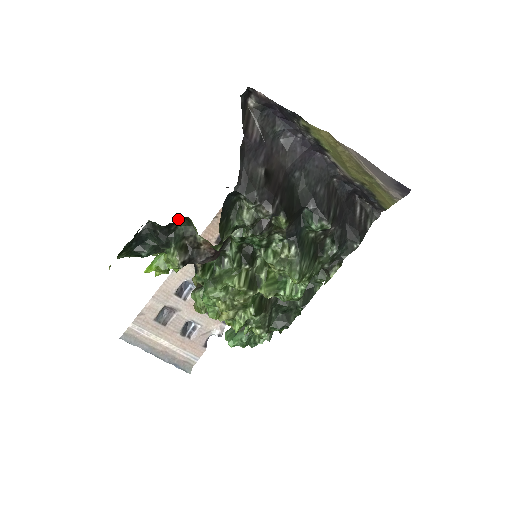
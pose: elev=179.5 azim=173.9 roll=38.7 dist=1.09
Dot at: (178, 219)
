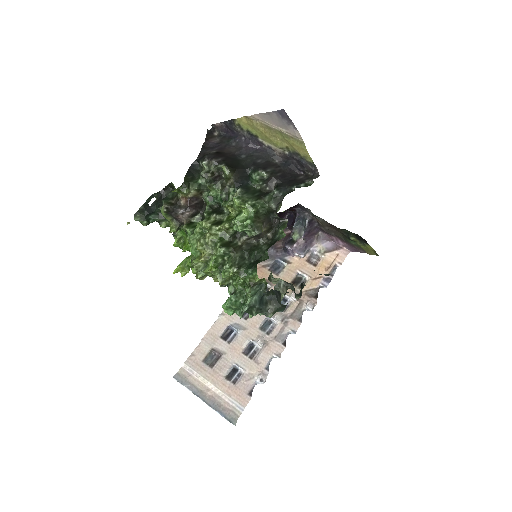
Dot at: (166, 186)
